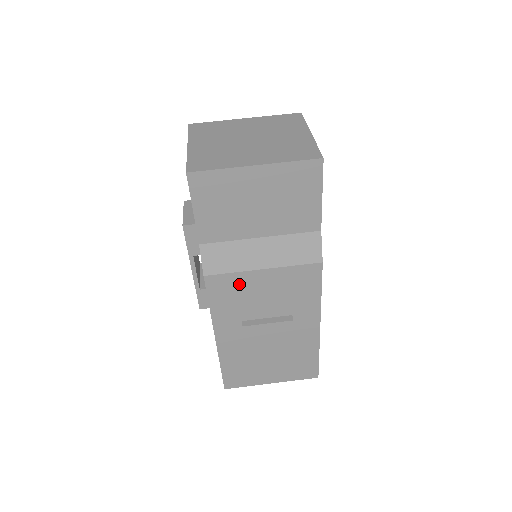
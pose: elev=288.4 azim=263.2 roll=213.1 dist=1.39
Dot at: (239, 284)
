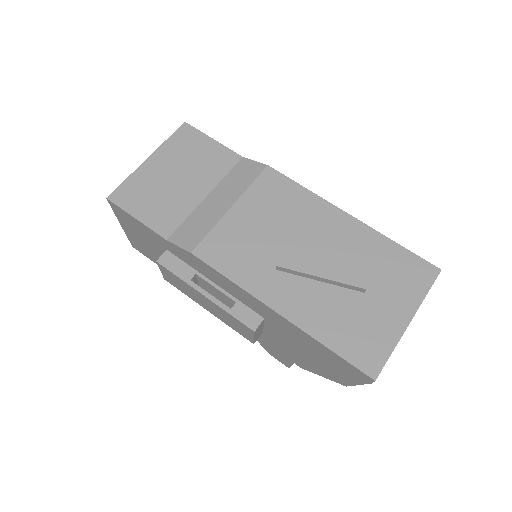
Dot at: (228, 236)
